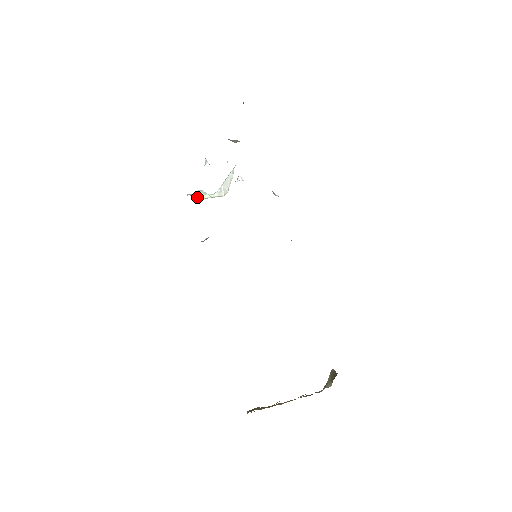
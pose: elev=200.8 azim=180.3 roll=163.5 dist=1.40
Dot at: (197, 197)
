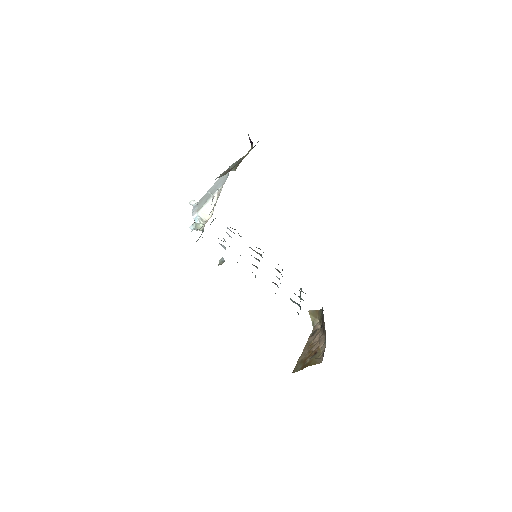
Dot at: occluded
